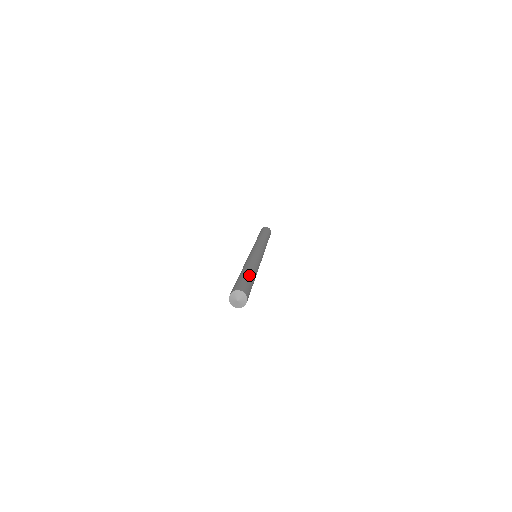
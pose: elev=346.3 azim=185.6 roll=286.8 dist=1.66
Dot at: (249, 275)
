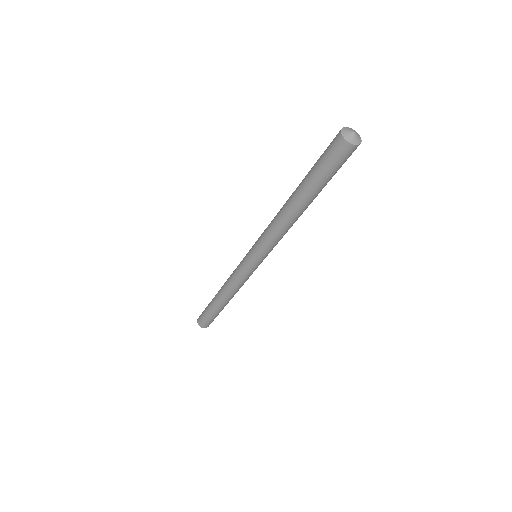
Dot at: occluded
